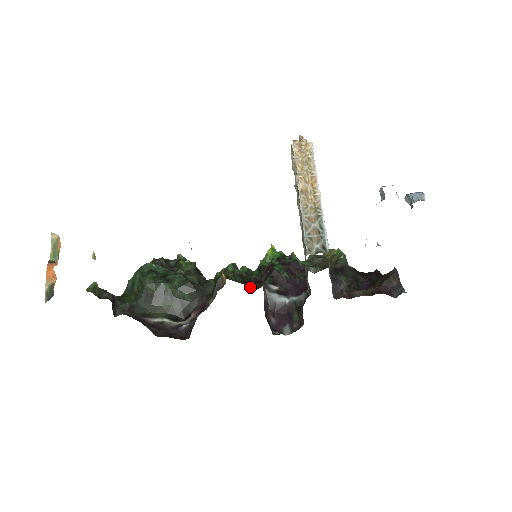
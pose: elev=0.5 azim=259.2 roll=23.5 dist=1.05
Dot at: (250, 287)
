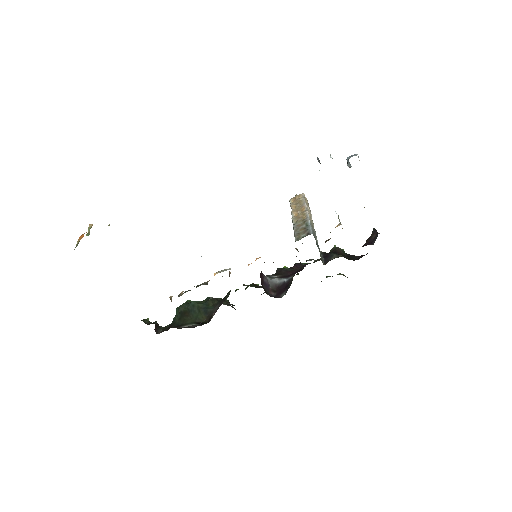
Dot at: (260, 287)
